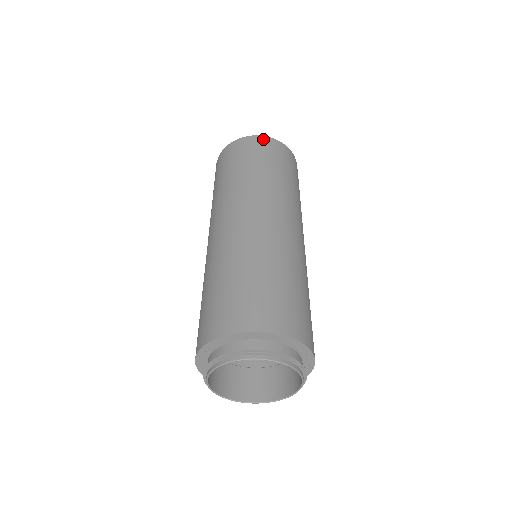
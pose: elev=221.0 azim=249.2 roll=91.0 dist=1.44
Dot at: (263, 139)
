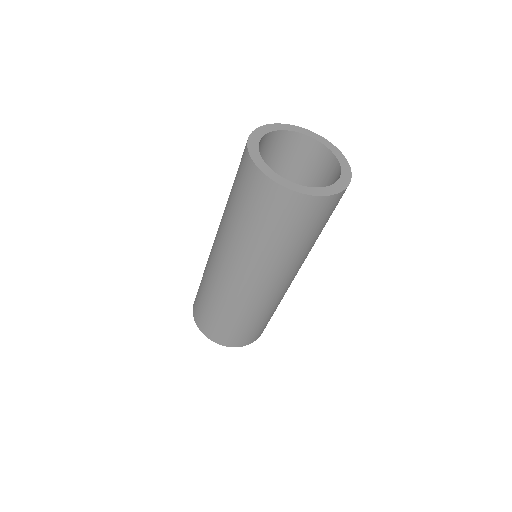
Dot at: (335, 200)
